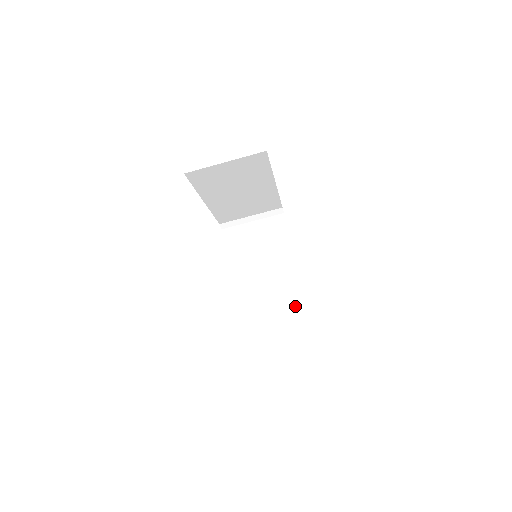
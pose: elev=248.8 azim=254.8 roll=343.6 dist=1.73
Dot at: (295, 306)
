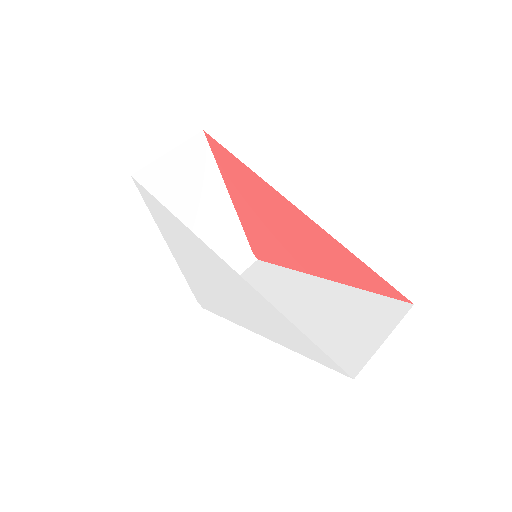
Dot at: (337, 295)
